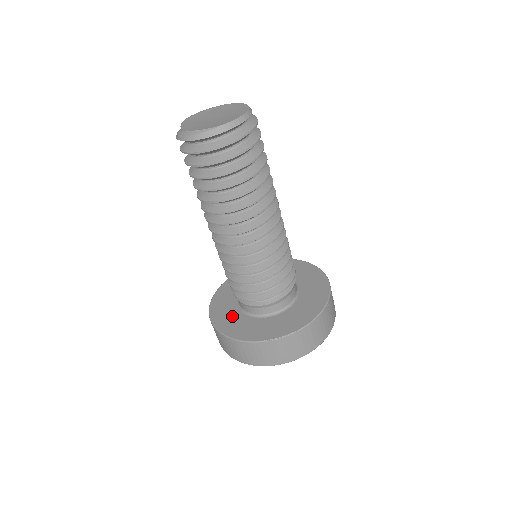
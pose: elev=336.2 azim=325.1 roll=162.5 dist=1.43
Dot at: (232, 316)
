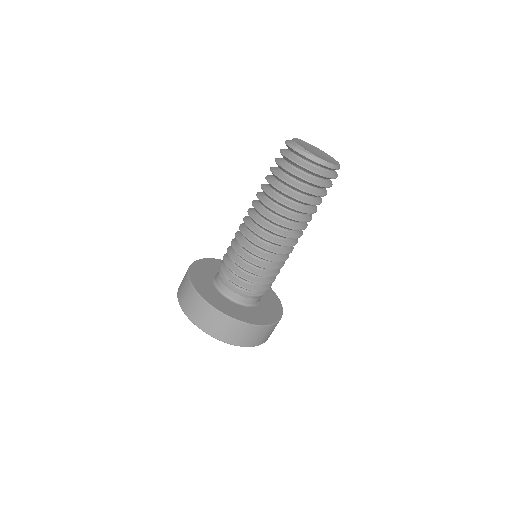
Dot at: (206, 281)
